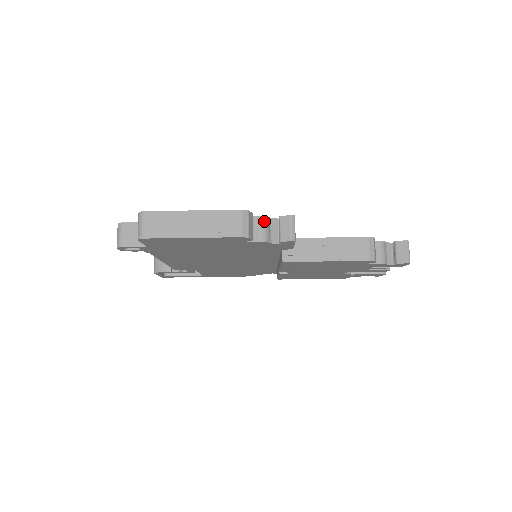
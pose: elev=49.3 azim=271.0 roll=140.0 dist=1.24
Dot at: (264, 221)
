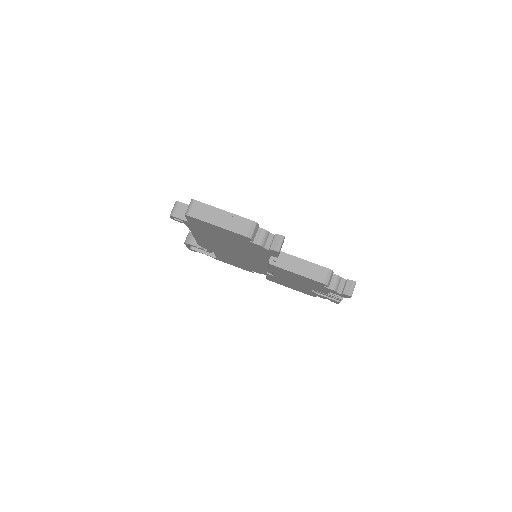
Dot at: (265, 233)
